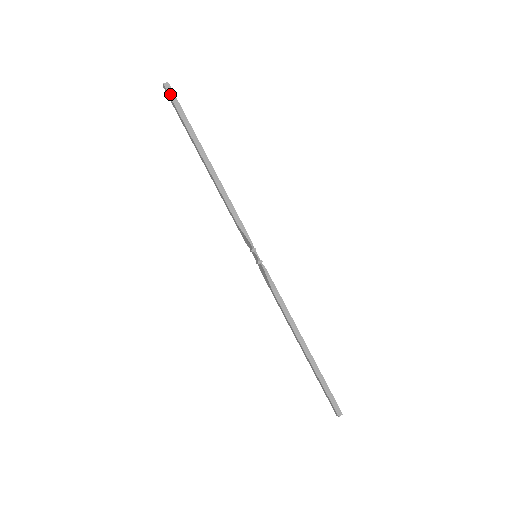
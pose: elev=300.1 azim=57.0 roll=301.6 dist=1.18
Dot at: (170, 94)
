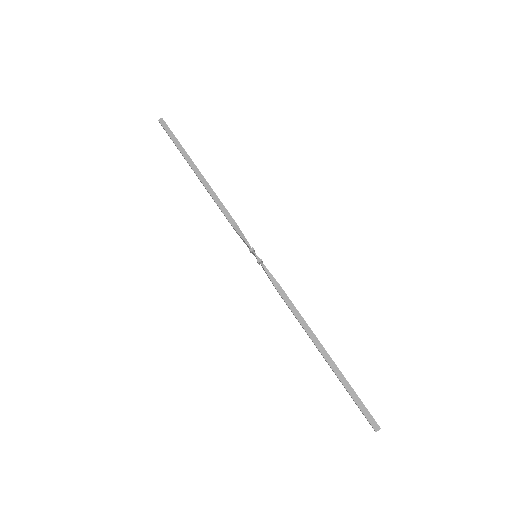
Dot at: (164, 127)
